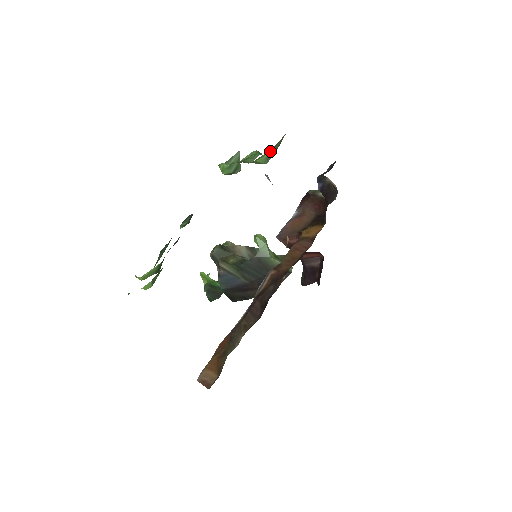
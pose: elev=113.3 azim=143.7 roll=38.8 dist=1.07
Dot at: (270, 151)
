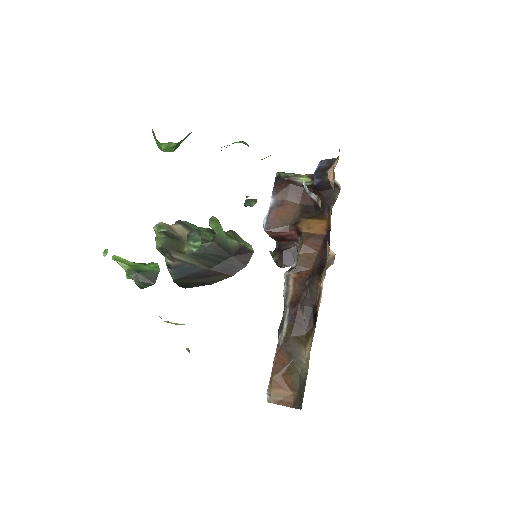
Dot at: occluded
